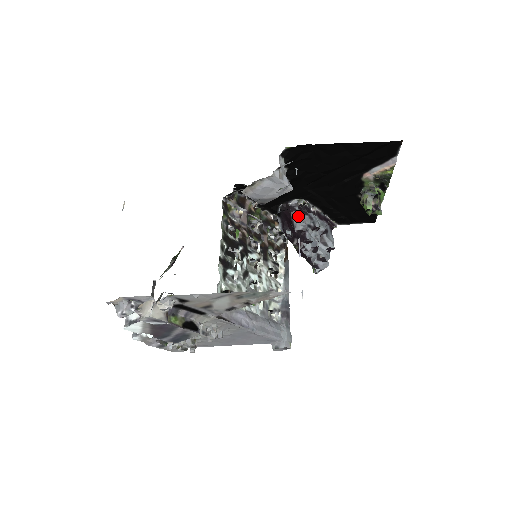
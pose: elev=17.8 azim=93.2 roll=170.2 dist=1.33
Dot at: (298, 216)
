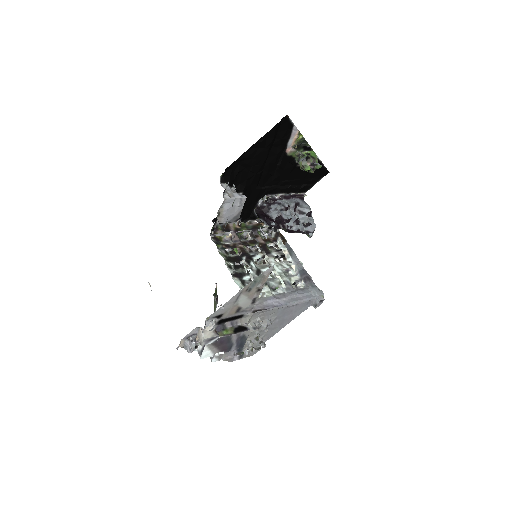
Dot at: (269, 209)
